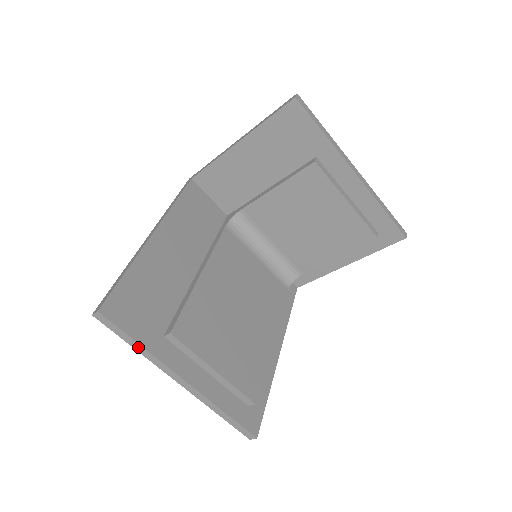
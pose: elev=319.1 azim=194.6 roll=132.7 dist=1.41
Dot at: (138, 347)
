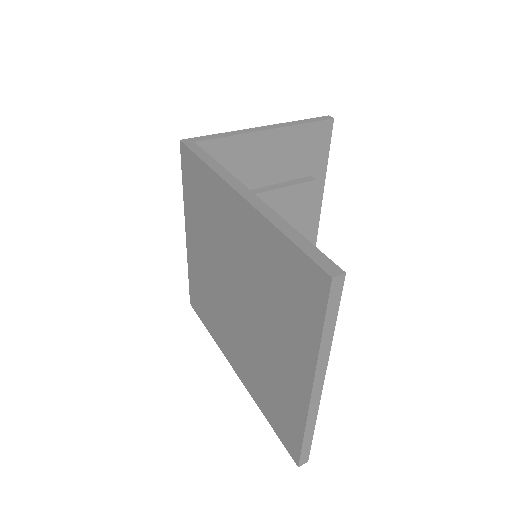
Dot at: (328, 334)
